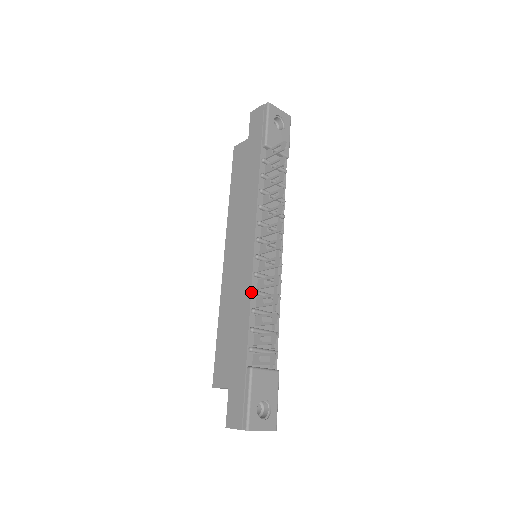
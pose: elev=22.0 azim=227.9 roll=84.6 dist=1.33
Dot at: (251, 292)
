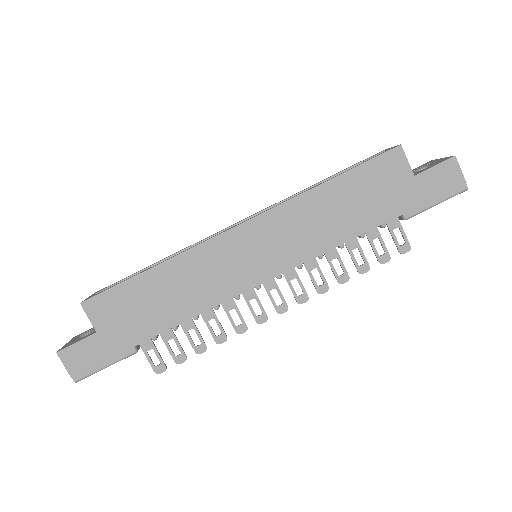
Dot at: (215, 307)
